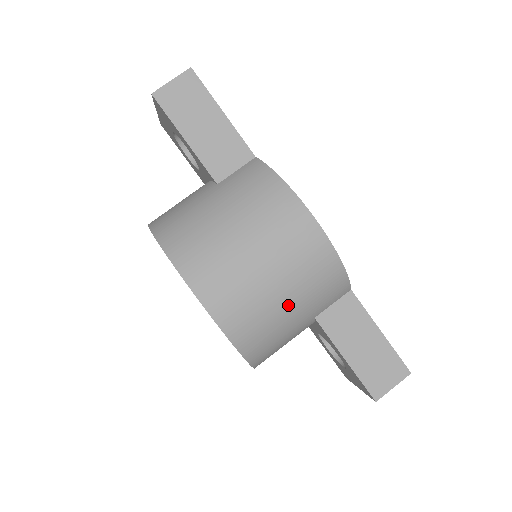
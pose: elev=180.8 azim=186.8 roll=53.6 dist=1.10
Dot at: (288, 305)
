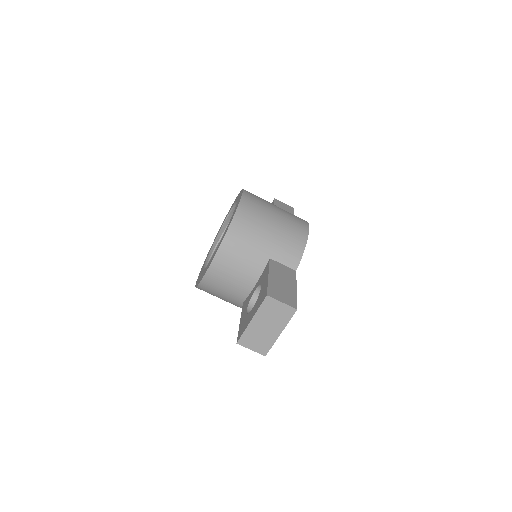
Dot at: (271, 228)
